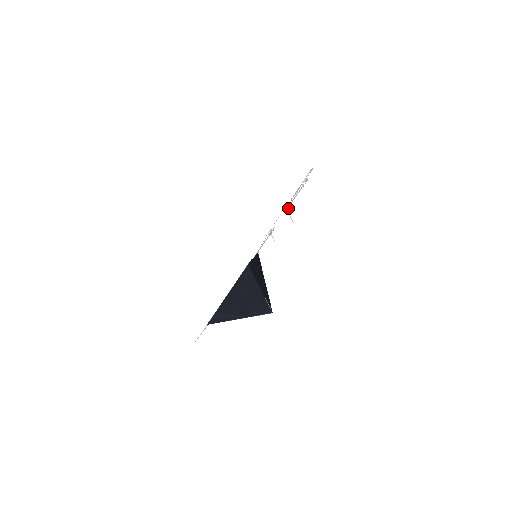
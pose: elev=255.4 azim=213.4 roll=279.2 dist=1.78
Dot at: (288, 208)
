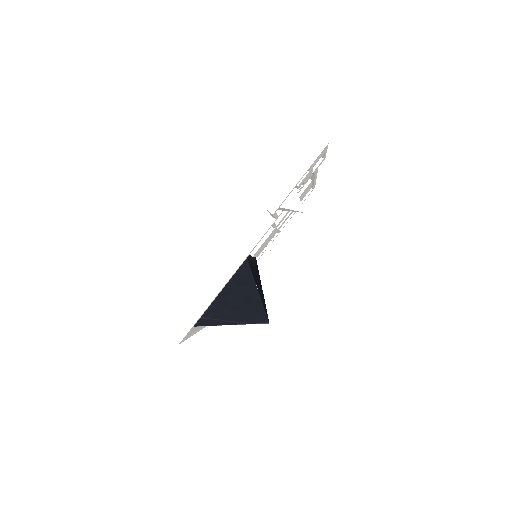
Dot at: occluded
